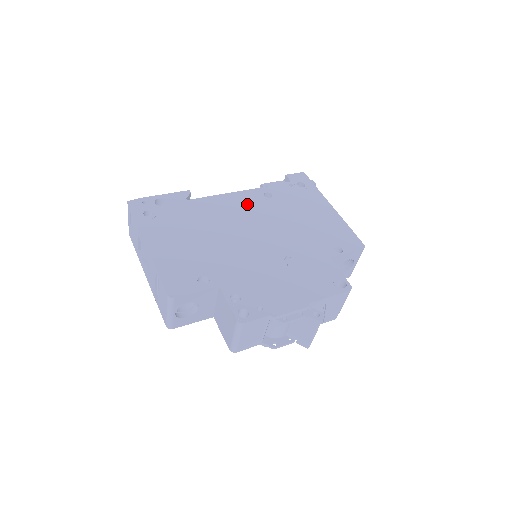
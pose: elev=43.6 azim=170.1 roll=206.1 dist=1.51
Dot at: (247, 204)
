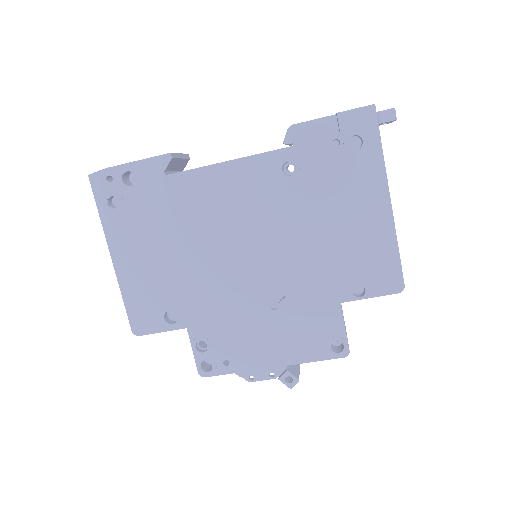
Dot at: (250, 188)
